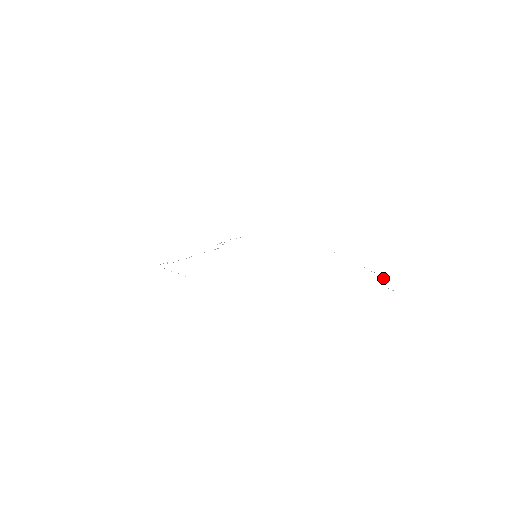
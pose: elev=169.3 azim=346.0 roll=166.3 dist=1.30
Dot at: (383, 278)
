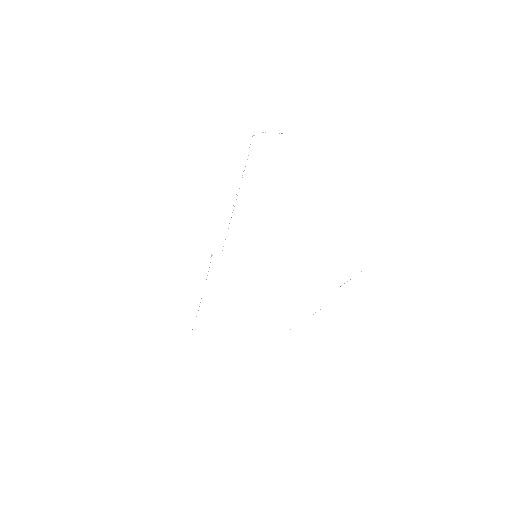
Dot at: occluded
